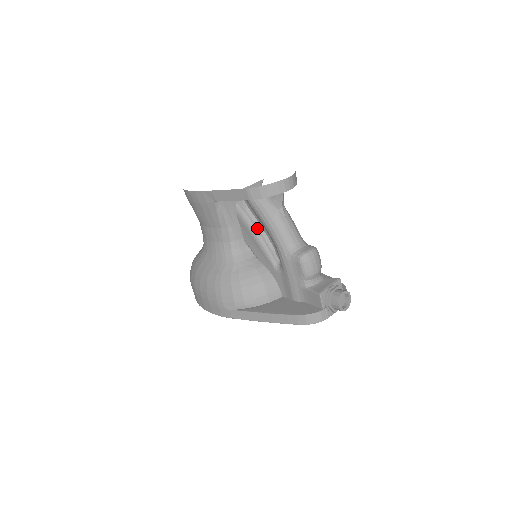
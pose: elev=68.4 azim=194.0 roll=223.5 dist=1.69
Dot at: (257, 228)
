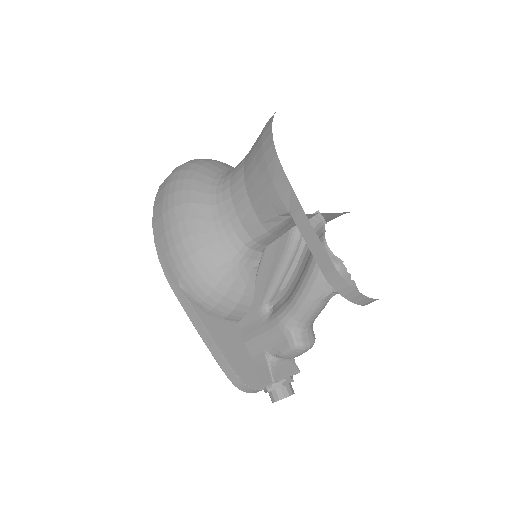
Dot at: (291, 263)
